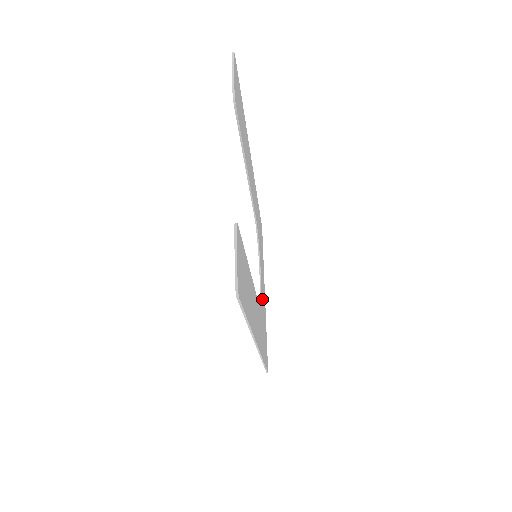
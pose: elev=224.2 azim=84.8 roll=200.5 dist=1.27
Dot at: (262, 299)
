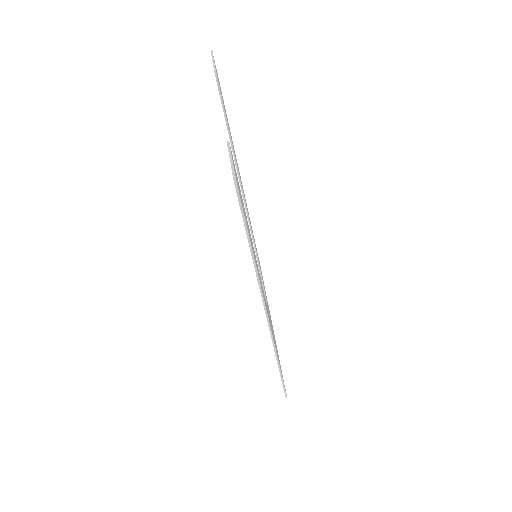
Dot at: occluded
